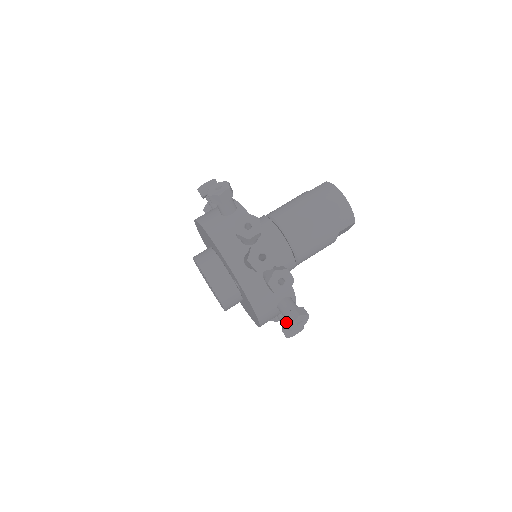
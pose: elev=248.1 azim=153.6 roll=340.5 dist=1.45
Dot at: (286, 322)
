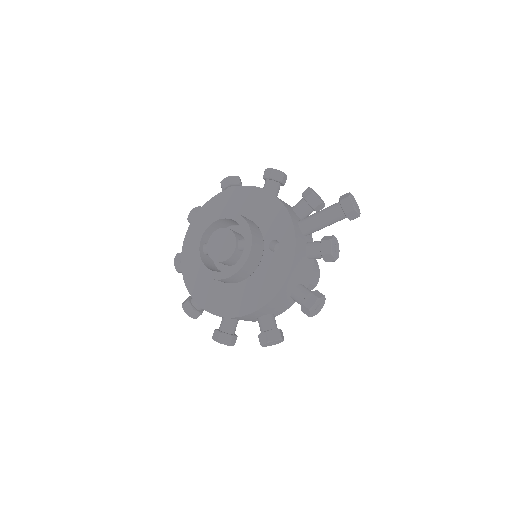
Dot at: (311, 297)
